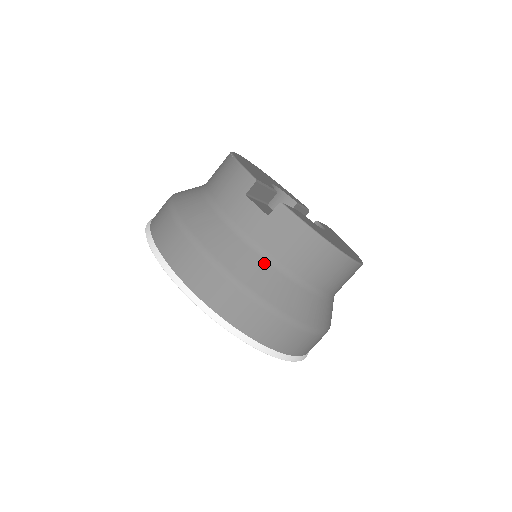
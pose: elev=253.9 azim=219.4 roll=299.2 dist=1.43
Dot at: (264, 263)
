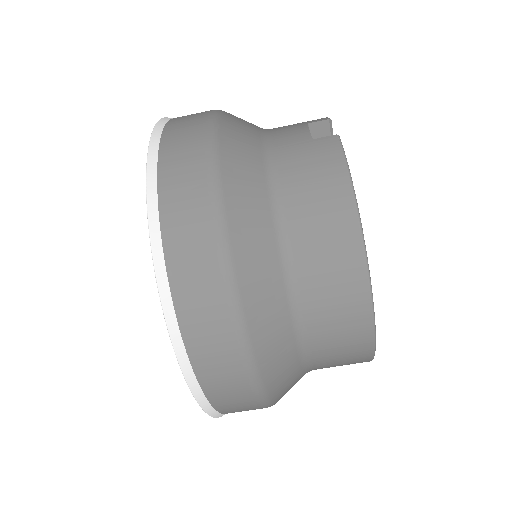
Dot at: (262, 172)
